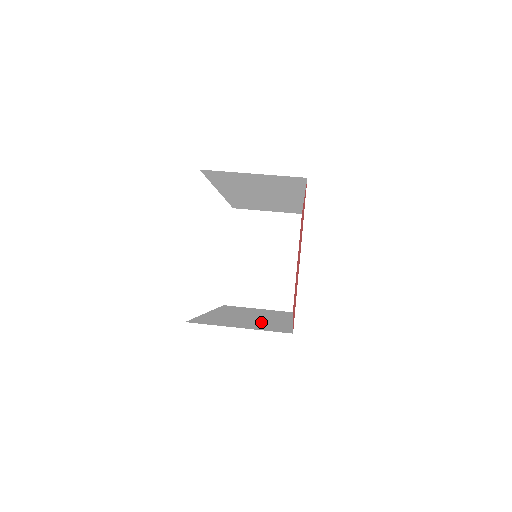
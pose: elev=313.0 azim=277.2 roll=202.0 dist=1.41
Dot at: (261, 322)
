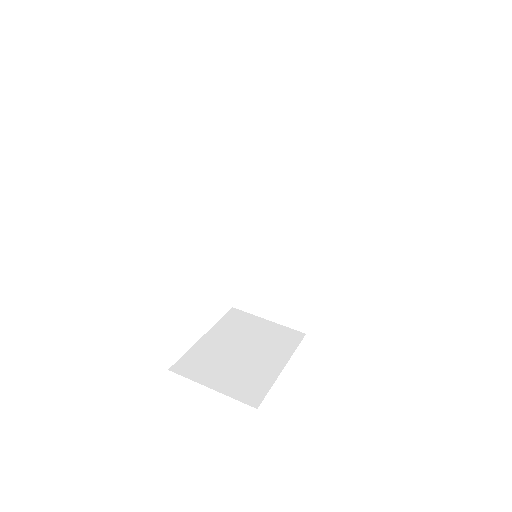
Dot at: occluded
